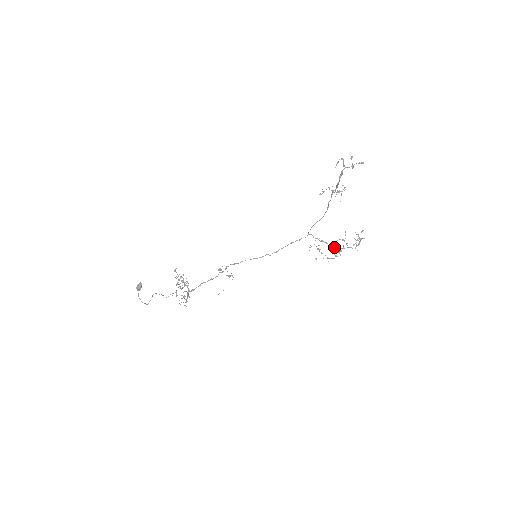
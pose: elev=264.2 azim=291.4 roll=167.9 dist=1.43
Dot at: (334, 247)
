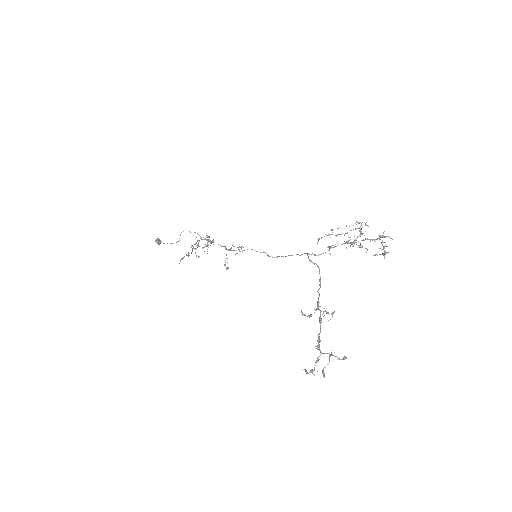
Dot at: (350, 243)
